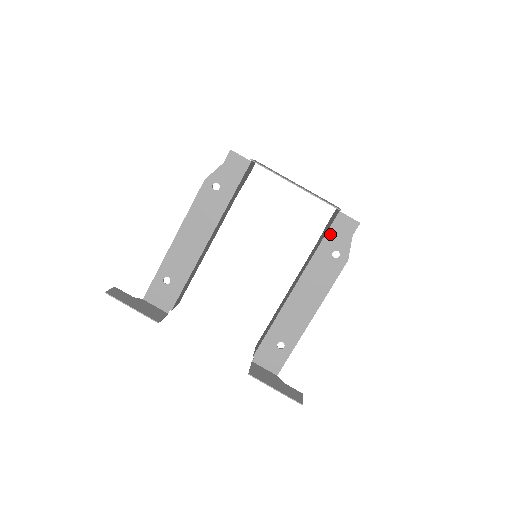
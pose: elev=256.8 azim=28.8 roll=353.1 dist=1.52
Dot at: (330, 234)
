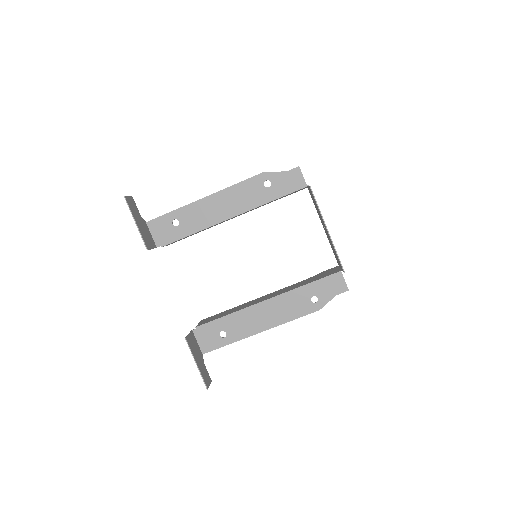
Dot at: (322, 282)
